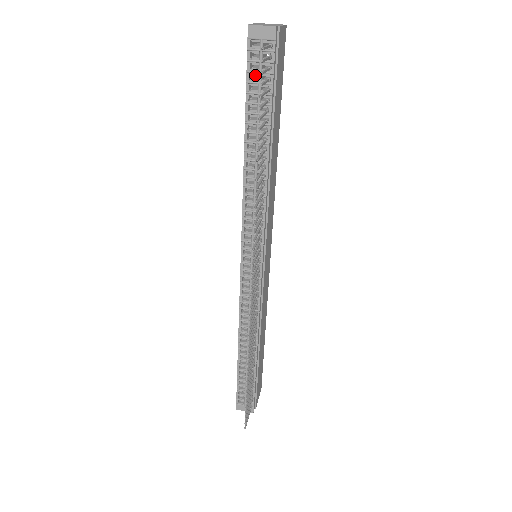
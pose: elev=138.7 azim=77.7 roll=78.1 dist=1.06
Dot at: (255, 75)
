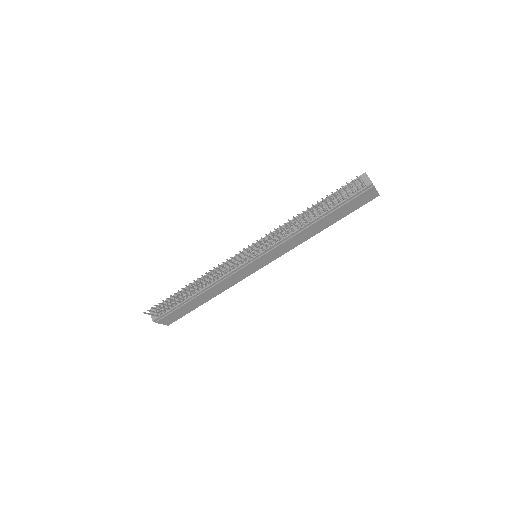
Dot at: (346, 189)
